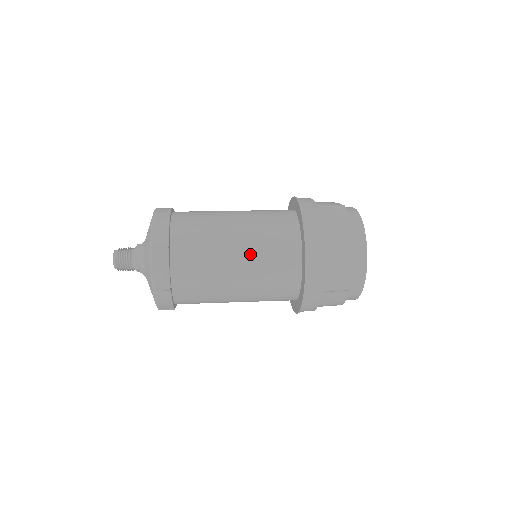
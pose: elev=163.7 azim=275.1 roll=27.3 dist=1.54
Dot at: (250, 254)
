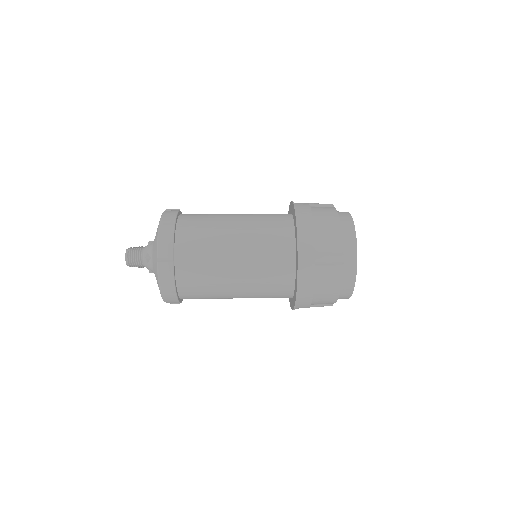
Dot at: (247, 231)
